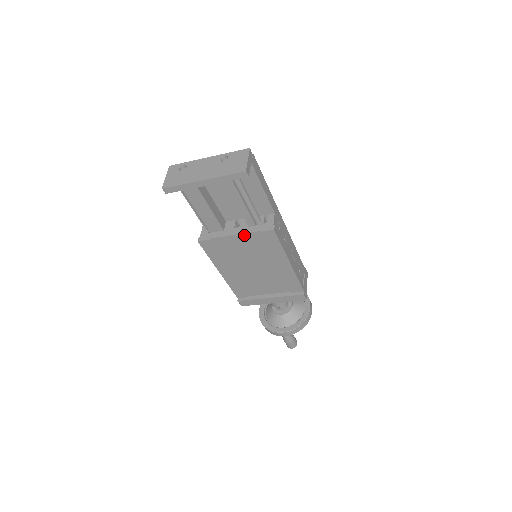
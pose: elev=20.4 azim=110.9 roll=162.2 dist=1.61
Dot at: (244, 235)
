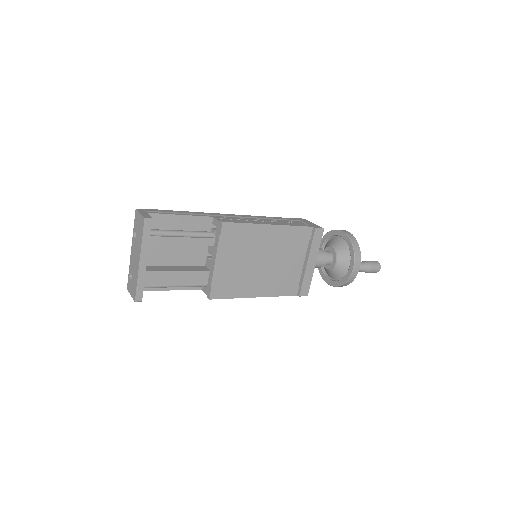
Dot at: (219, 253)
